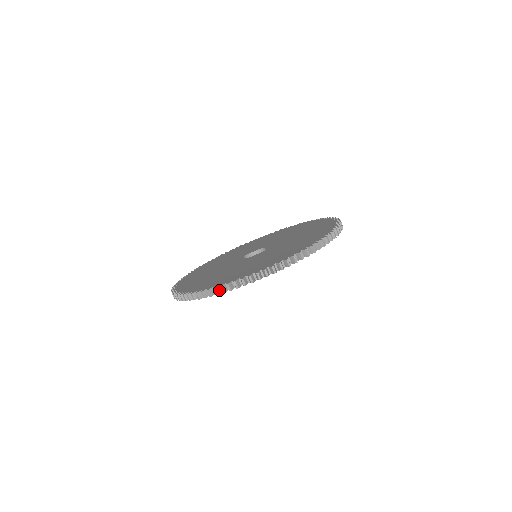
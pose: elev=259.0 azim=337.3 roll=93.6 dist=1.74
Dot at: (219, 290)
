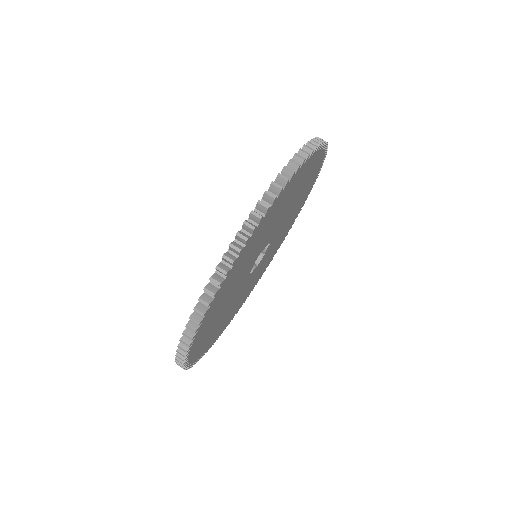
Dot at: (272, 196)
